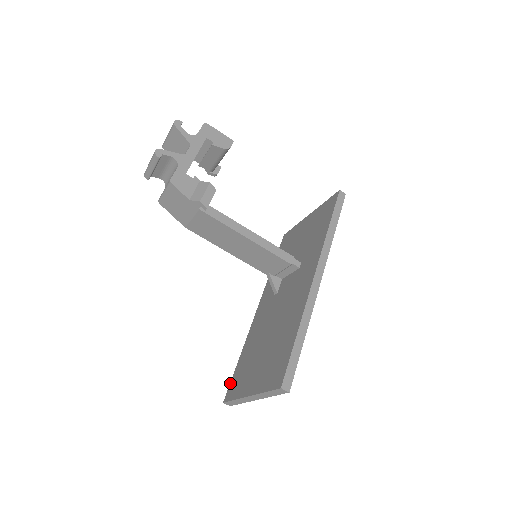
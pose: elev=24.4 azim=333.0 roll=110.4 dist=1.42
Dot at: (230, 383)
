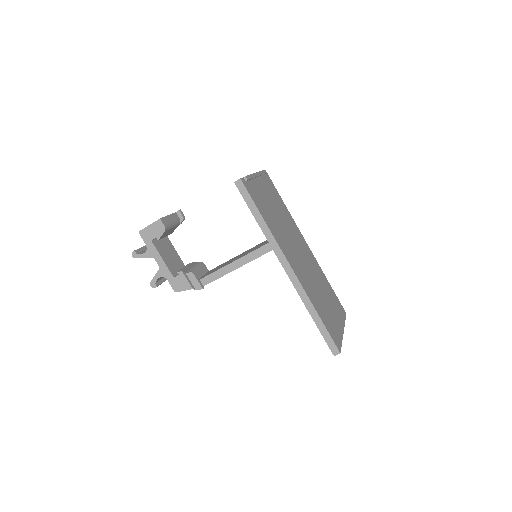
Dot at: occluded
